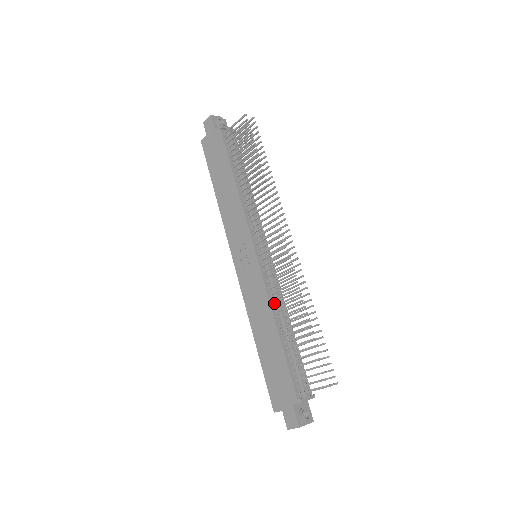
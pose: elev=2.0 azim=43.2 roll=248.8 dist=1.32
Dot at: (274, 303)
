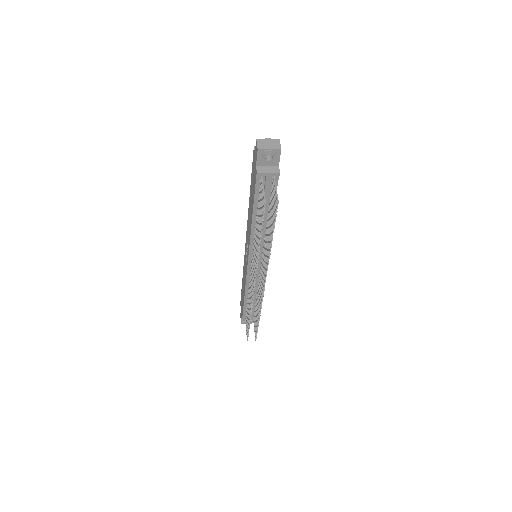
Dot at: occluded
